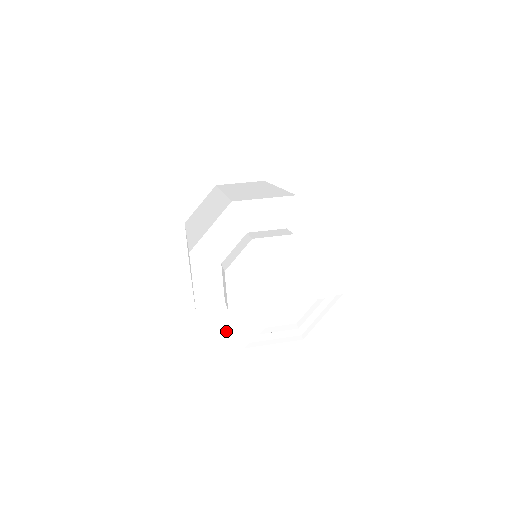
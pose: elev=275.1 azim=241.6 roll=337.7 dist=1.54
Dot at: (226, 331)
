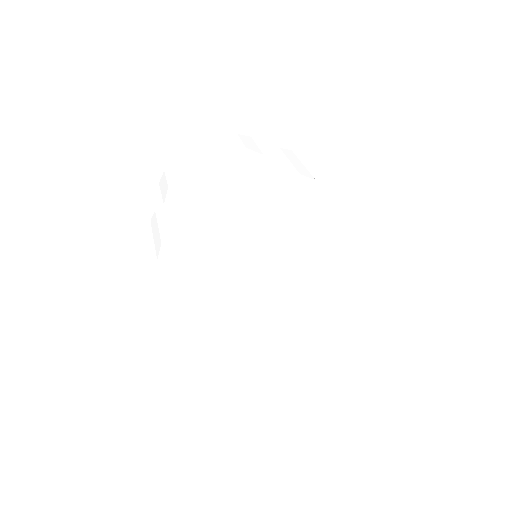
Dot at: (187, 256)
